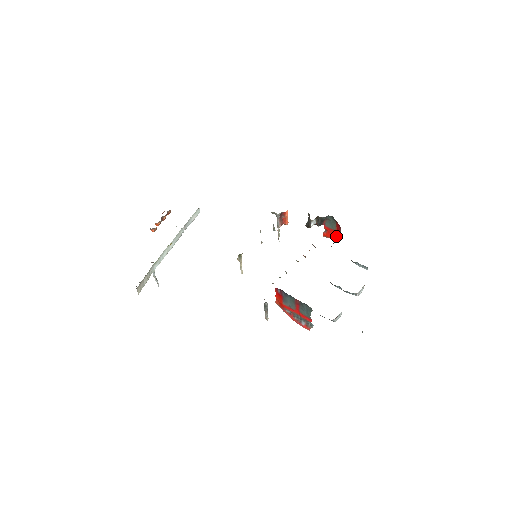
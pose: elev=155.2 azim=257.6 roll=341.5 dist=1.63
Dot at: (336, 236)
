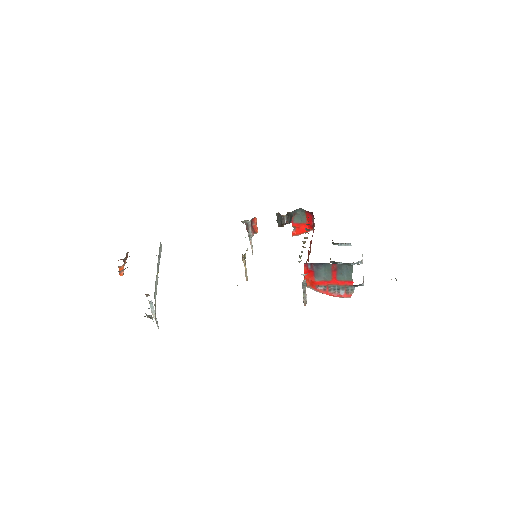
Dot at: occluded
